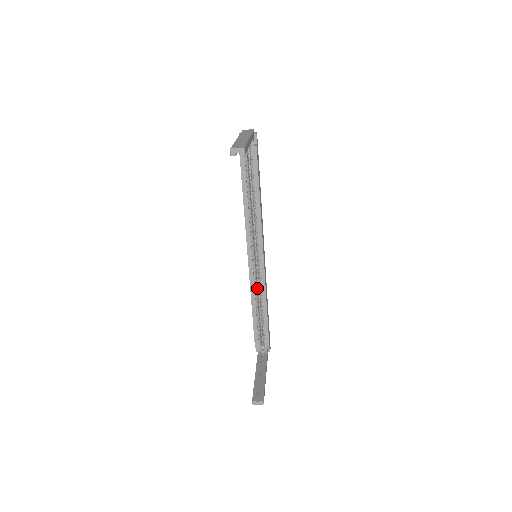
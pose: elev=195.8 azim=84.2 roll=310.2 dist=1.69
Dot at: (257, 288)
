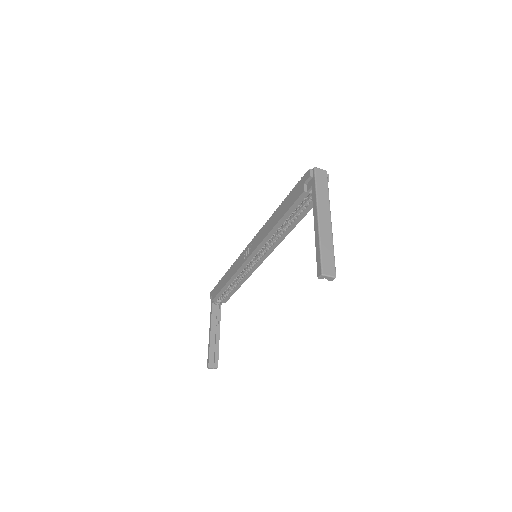
Dot at: occluded
